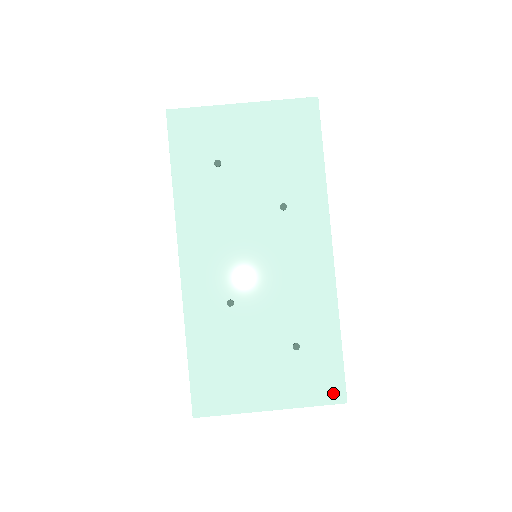
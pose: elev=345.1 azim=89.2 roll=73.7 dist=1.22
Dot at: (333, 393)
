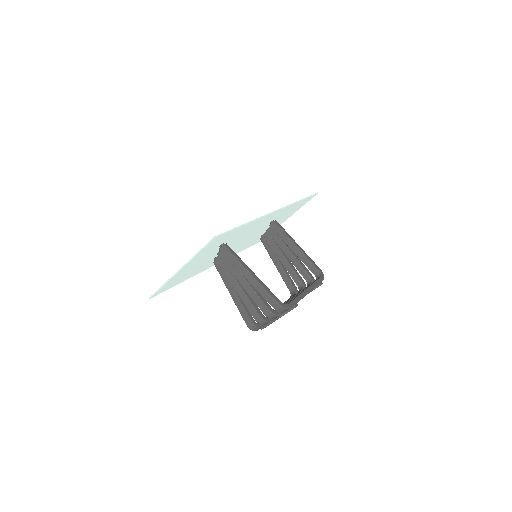
Dot at: (213, 240)
